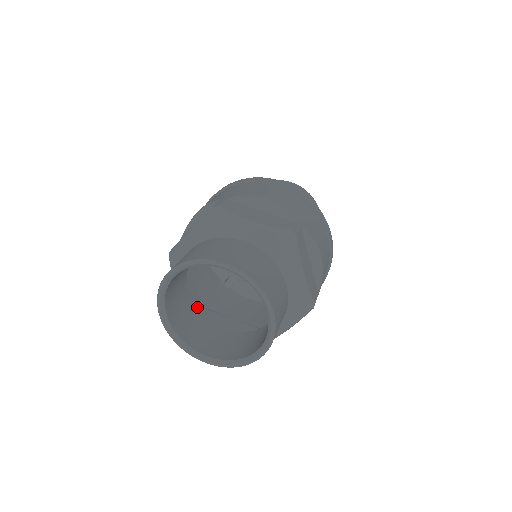
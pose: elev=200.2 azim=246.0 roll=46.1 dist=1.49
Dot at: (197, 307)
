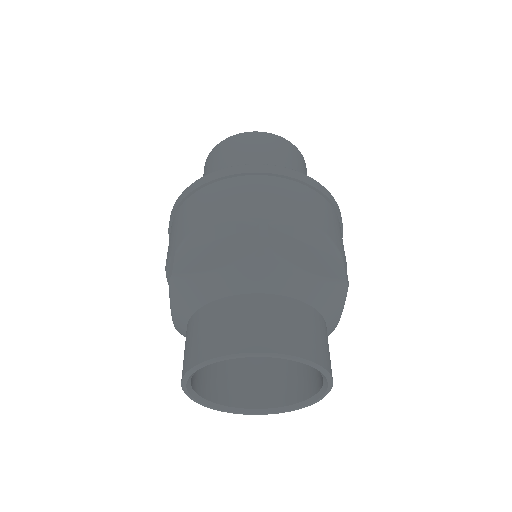
Dot at: occluded
